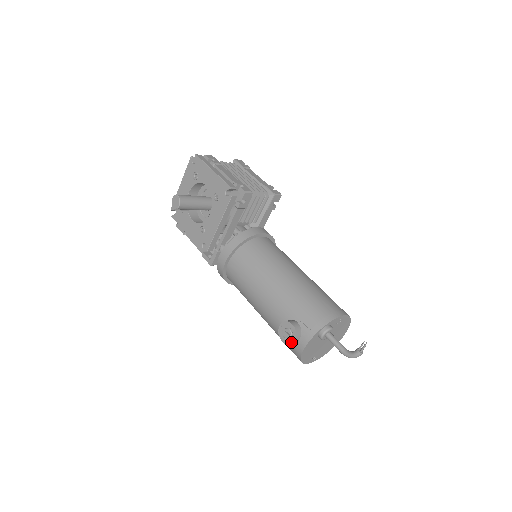
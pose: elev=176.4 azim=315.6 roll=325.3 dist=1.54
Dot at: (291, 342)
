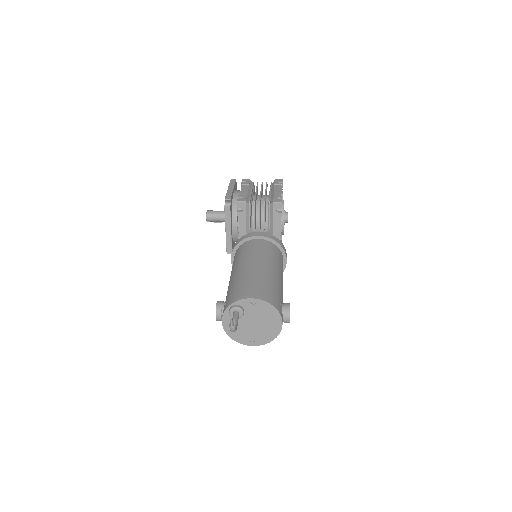
Dot at: (216, 318)
